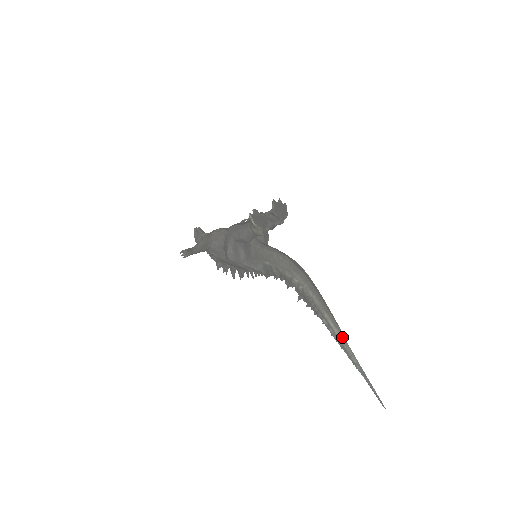
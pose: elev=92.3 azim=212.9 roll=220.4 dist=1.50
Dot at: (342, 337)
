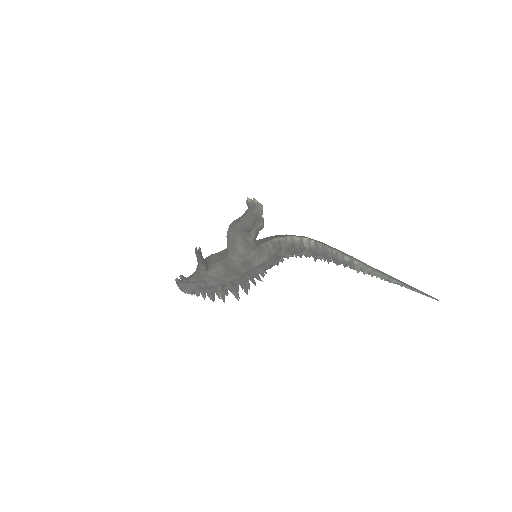
Dot at: (366, 264)
